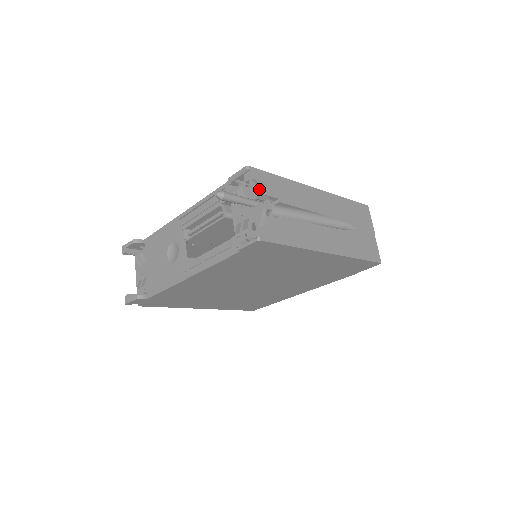
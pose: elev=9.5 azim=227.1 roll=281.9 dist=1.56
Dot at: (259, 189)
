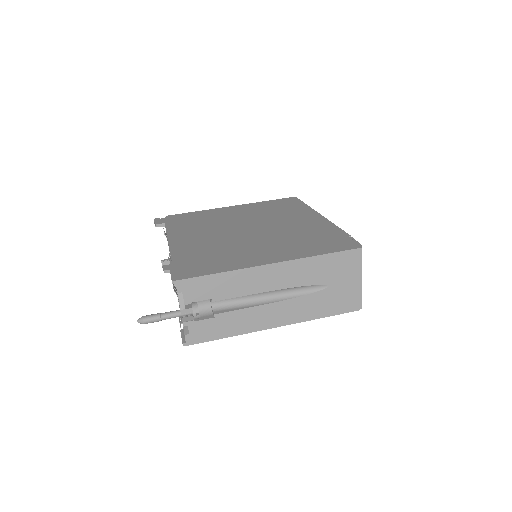
Dot at: (180, 309)
